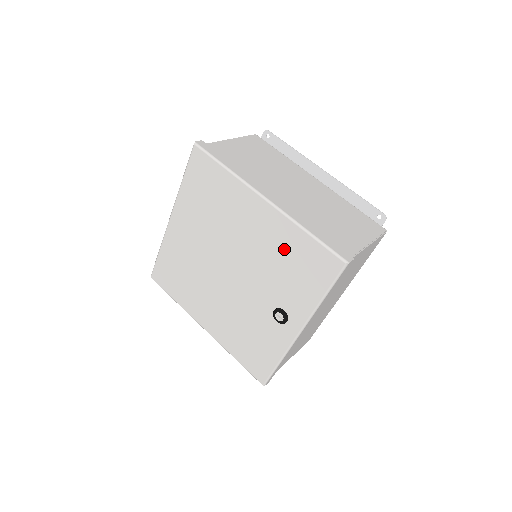
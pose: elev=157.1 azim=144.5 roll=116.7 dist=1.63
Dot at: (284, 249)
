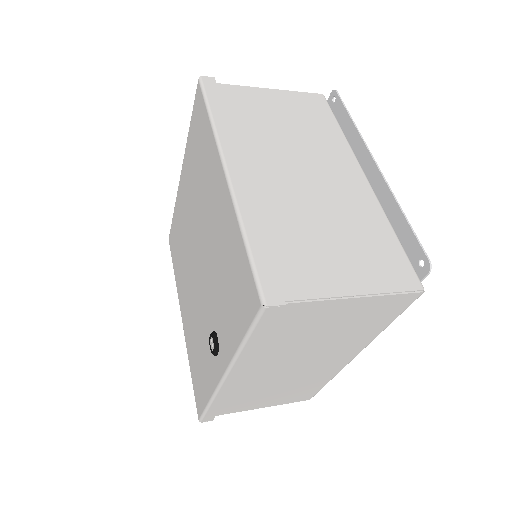
Dot at: (227, 251)
